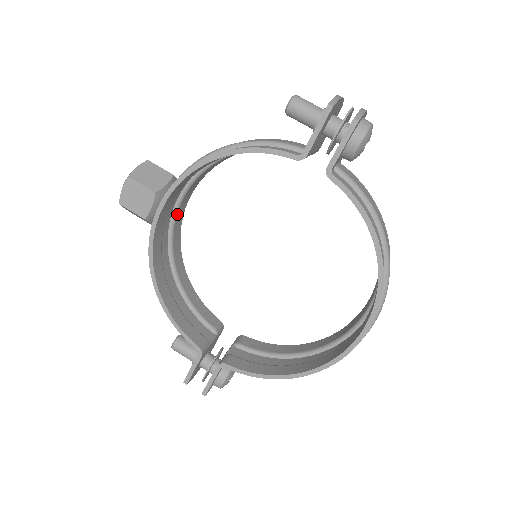
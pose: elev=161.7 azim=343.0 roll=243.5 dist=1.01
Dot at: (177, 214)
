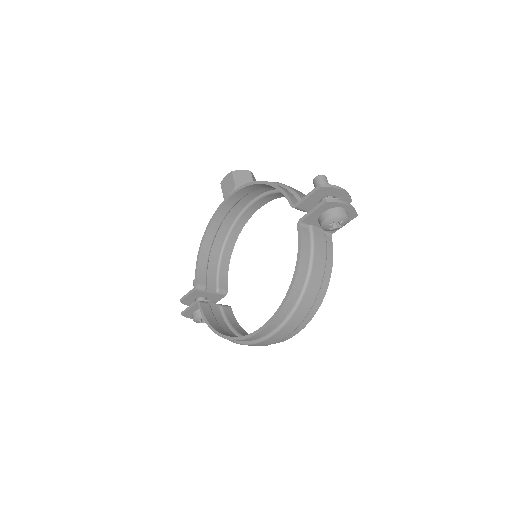
Dot at: (246, 210)
